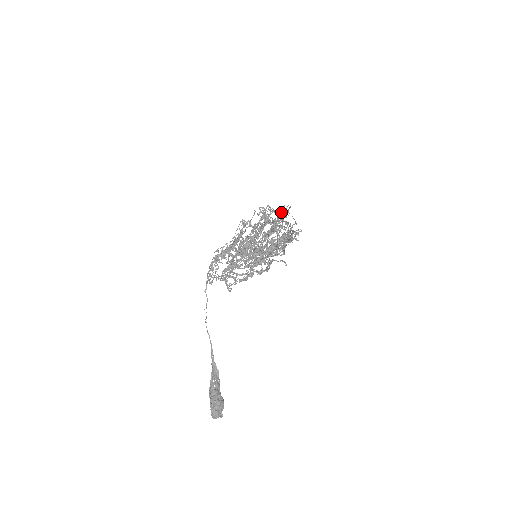
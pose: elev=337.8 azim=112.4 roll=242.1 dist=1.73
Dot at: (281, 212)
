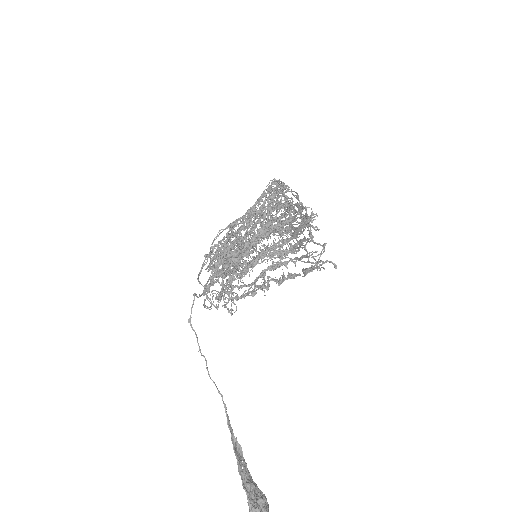
Dot at: (271, 189)
